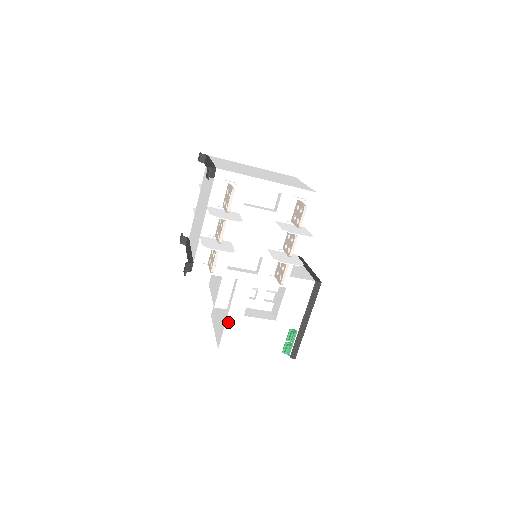
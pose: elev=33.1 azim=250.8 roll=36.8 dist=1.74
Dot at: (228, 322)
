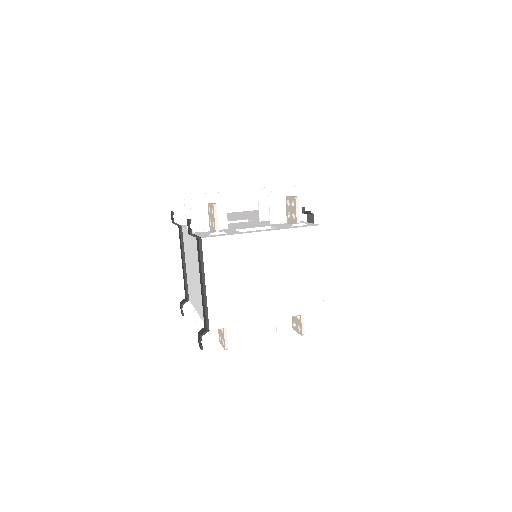
Dot at: occluded
